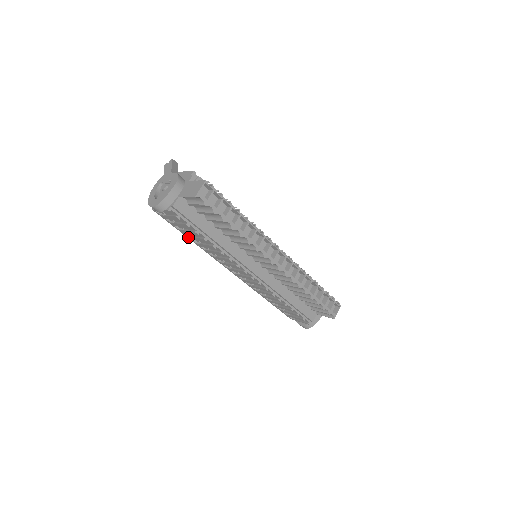
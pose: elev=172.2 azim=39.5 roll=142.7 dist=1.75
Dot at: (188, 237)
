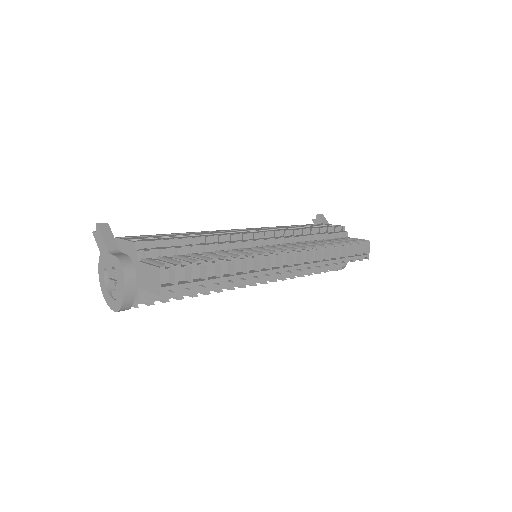
Dot at: occluded
